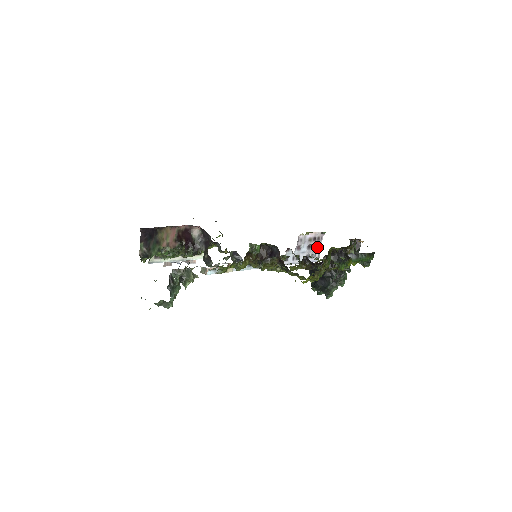
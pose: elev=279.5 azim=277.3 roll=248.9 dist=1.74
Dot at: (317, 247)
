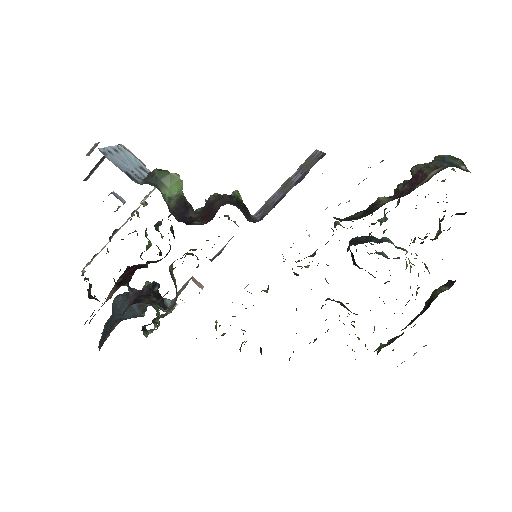
Dot at: occluded
